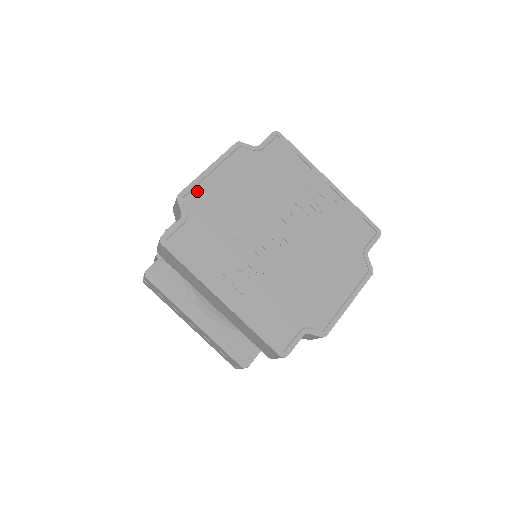
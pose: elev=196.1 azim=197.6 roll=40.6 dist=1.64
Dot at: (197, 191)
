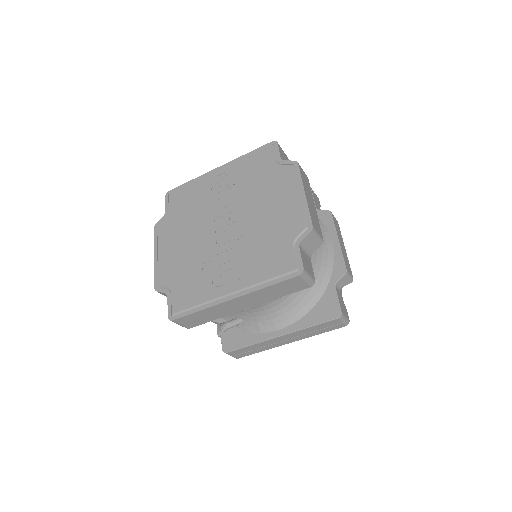
Dot at: (160, 274)
